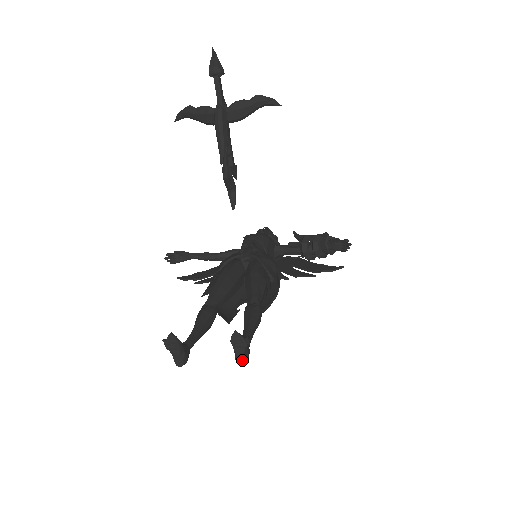
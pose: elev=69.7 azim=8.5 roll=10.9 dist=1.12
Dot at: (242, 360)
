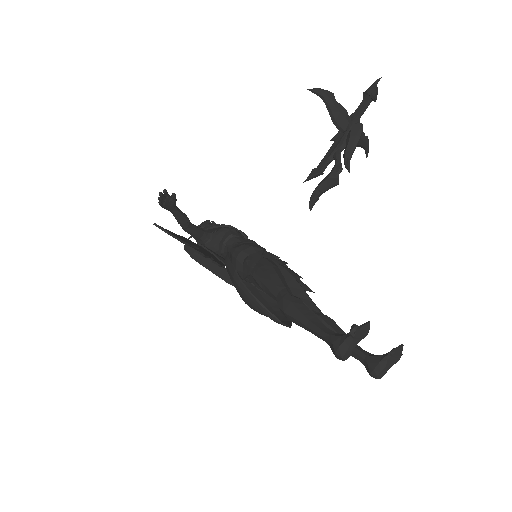
Dot at: (384, 374)
